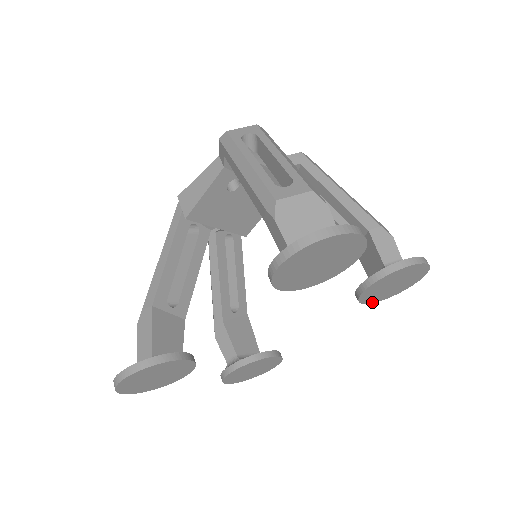
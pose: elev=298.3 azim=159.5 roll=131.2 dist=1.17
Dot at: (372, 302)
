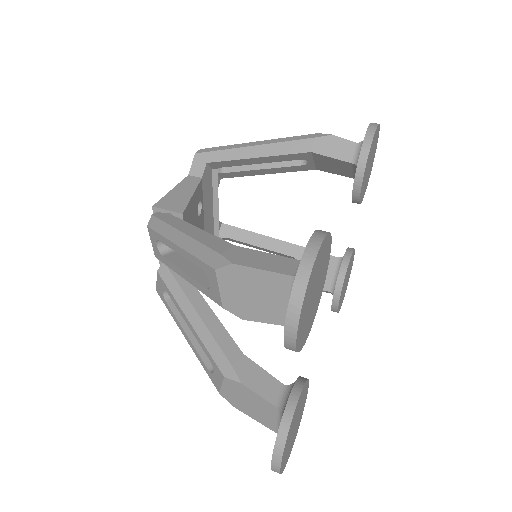
Dot at: (338, 308)
